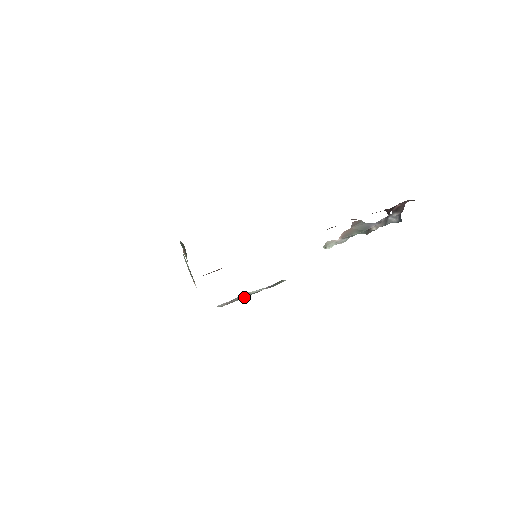
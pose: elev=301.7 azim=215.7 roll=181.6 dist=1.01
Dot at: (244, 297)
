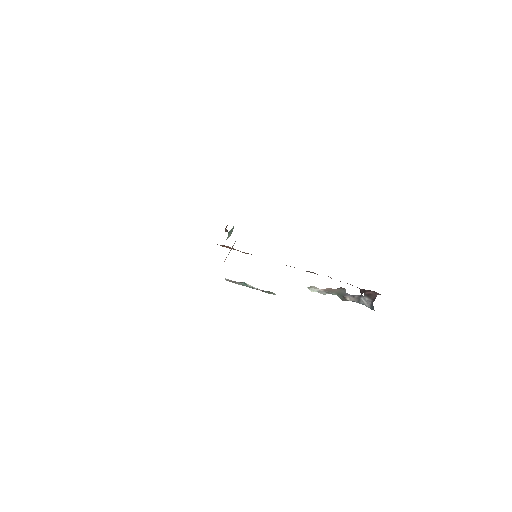
Dot at: (244, 285)
